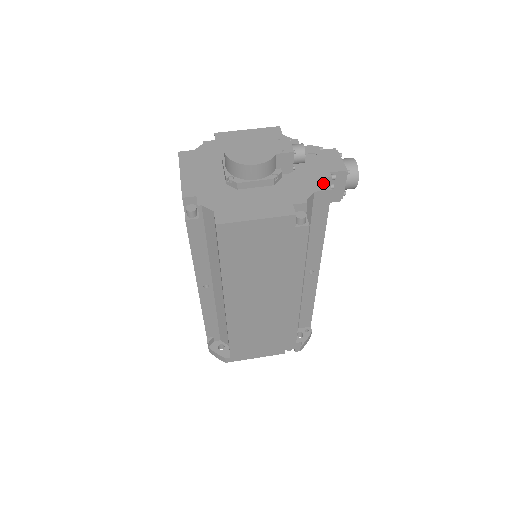
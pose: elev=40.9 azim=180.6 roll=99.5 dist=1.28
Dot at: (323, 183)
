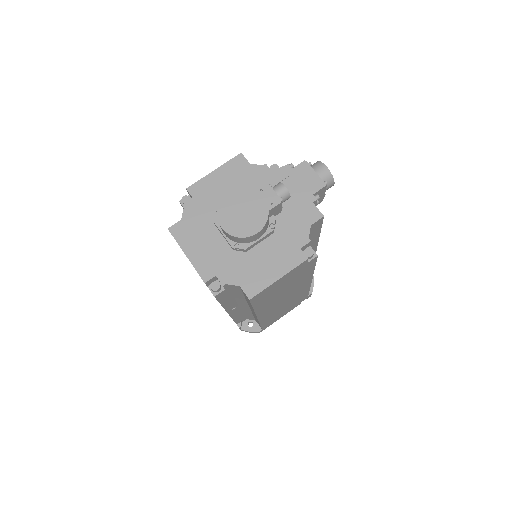
Dot at: (313, 212)
